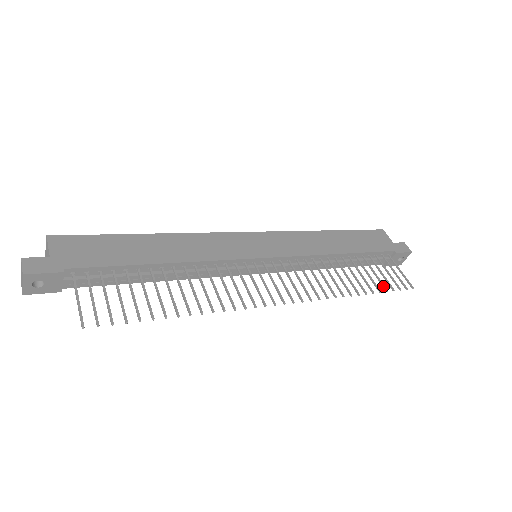
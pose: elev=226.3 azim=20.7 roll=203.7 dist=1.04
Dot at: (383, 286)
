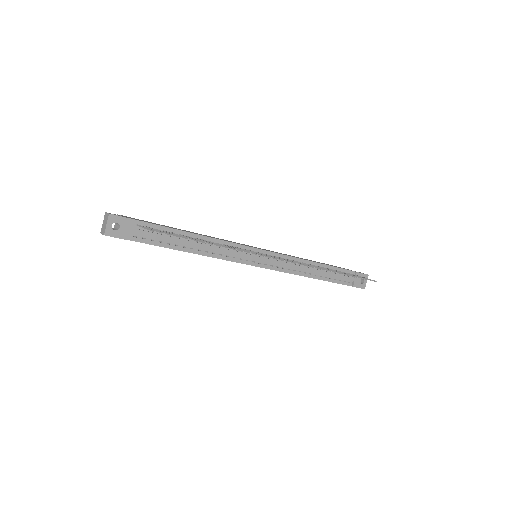
Dot at: (353, 276)
